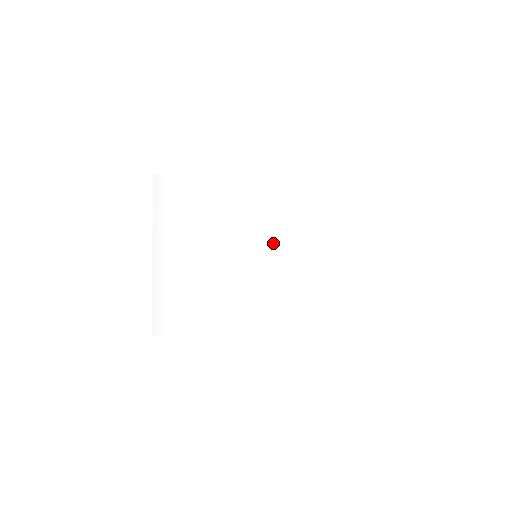
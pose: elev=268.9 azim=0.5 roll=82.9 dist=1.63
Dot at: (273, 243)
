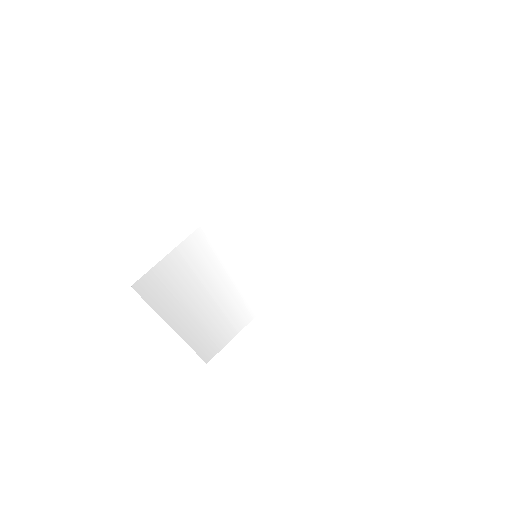
Dot at: (265, 237)
